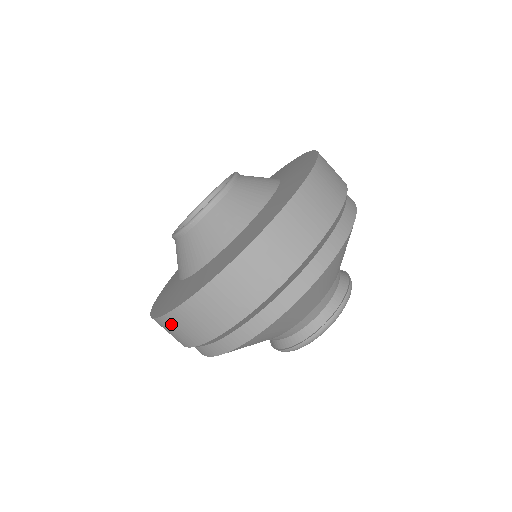
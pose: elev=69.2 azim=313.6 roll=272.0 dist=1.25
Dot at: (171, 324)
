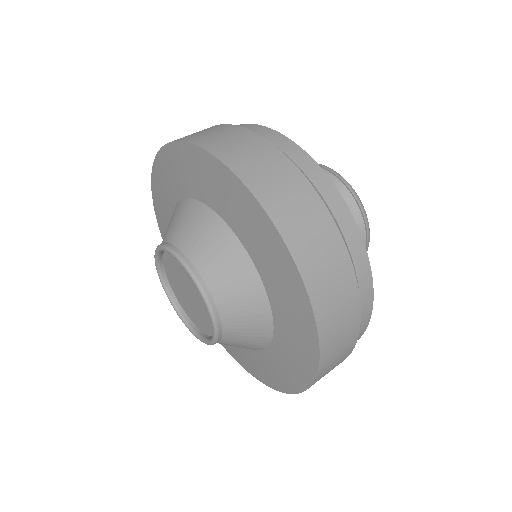
Dot at: occluded
